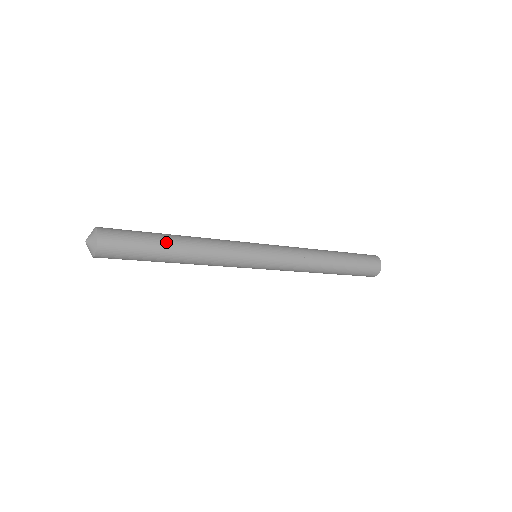
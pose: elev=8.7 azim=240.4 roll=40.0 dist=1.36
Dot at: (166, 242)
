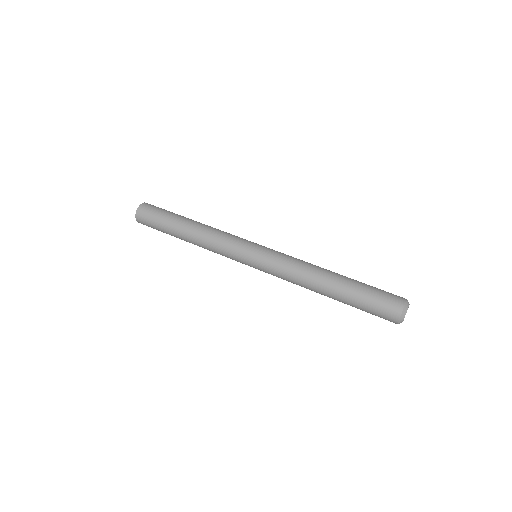
Dot at: (175, 231)
